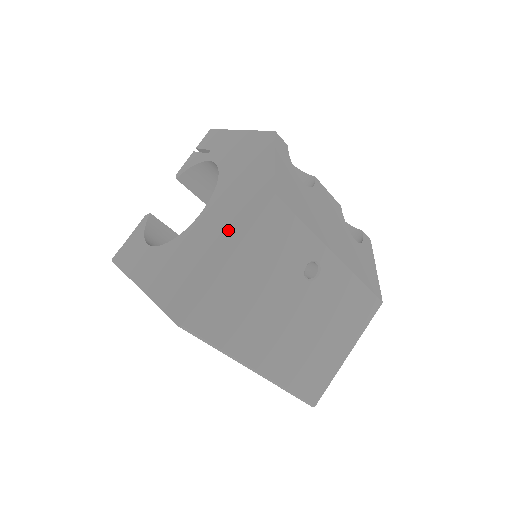
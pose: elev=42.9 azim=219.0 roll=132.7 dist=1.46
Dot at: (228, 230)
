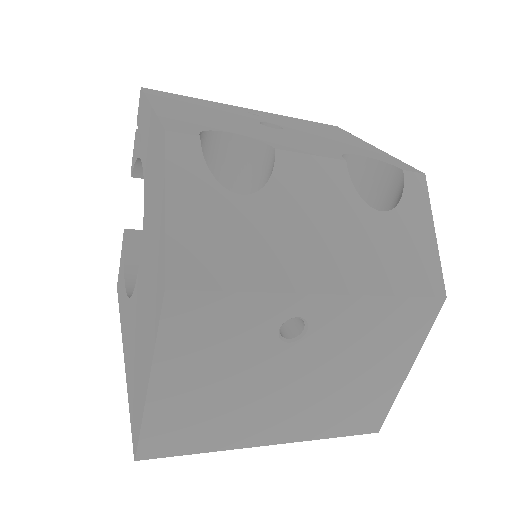
Dot at: (147, 326)
